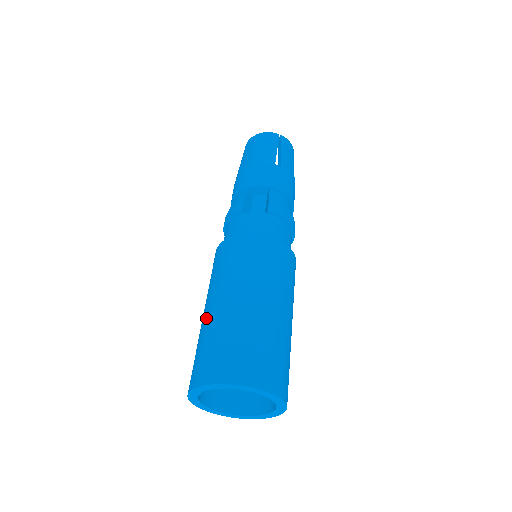
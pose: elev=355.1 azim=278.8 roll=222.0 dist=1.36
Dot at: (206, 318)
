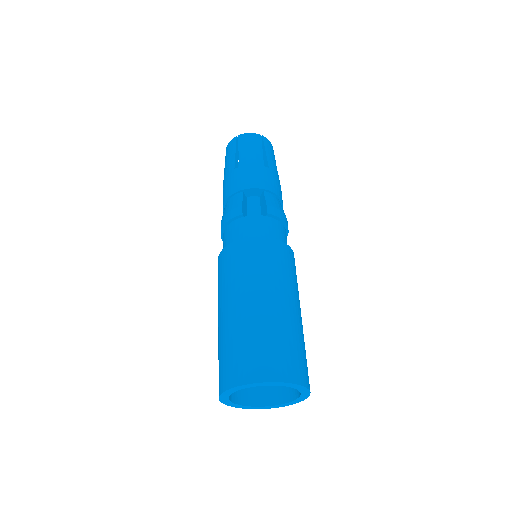
Dot at: (227, 321)
